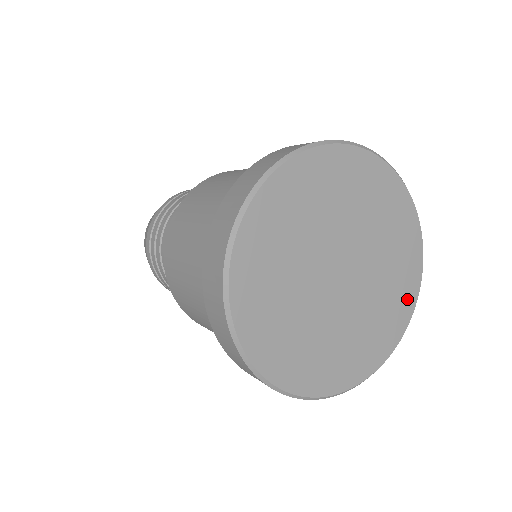
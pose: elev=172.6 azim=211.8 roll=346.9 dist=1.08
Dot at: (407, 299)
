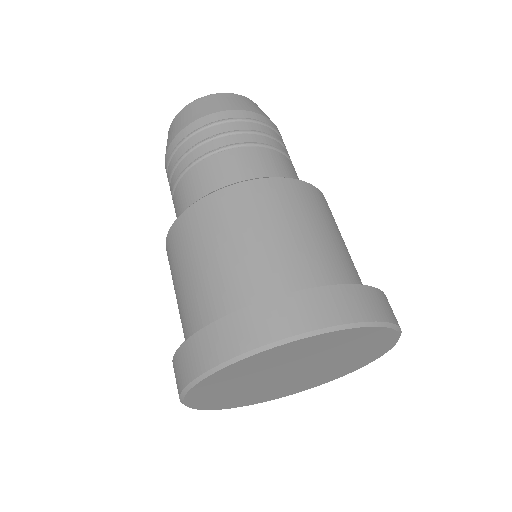
Dot at: (313, 385)
